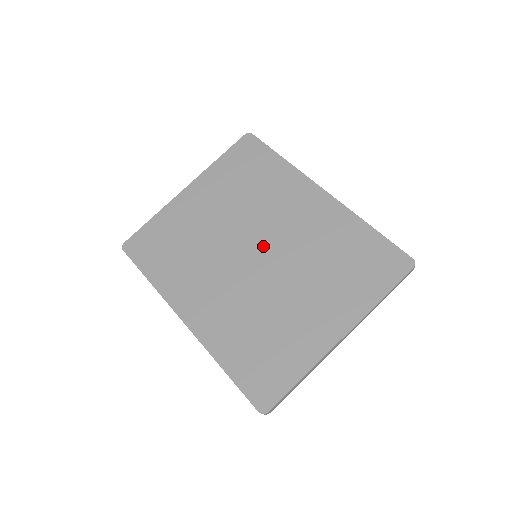
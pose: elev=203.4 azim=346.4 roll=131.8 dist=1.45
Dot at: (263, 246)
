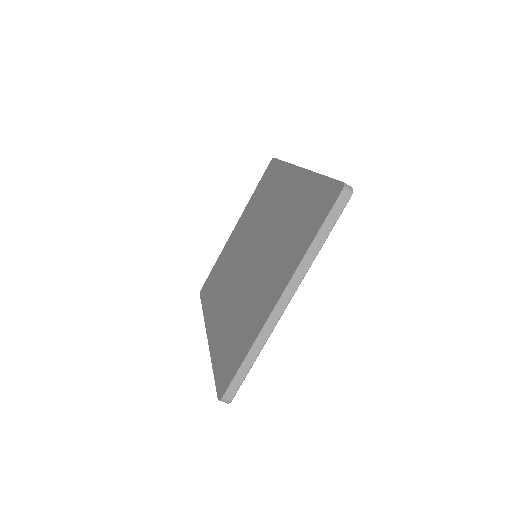
Dot at: (257, 244)
